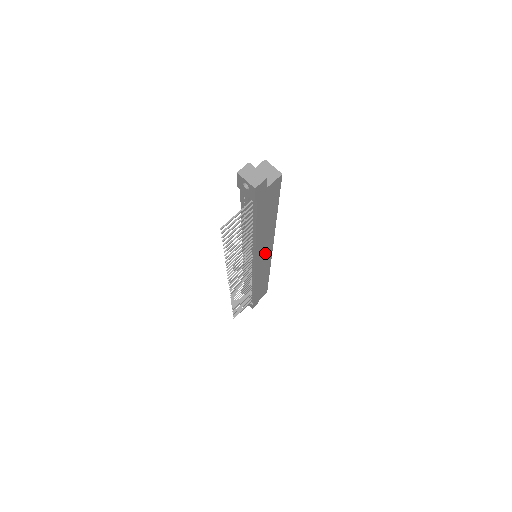
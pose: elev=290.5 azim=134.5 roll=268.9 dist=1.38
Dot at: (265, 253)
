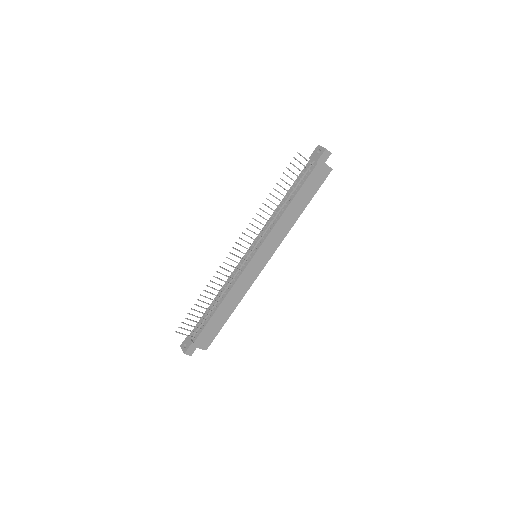
Dot at: (266, 252)
